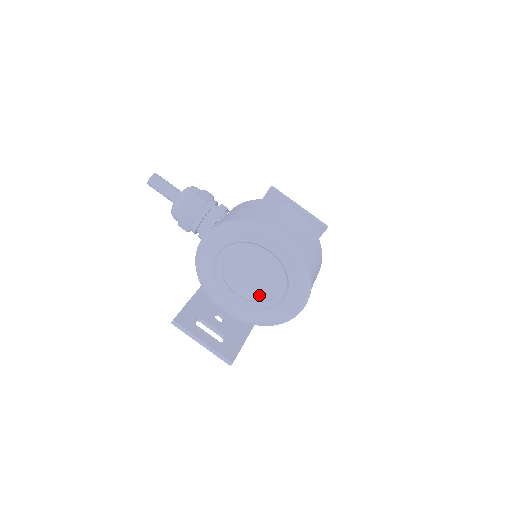
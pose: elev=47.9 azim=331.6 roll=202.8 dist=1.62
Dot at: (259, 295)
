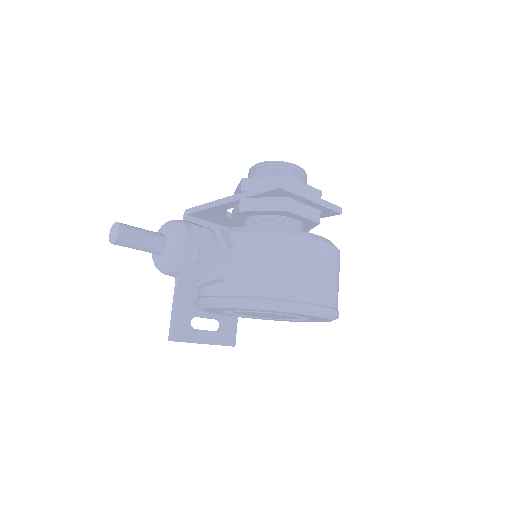
Dot at: occluded
